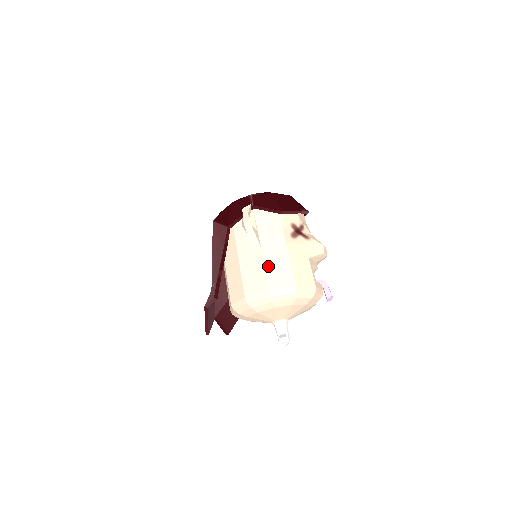
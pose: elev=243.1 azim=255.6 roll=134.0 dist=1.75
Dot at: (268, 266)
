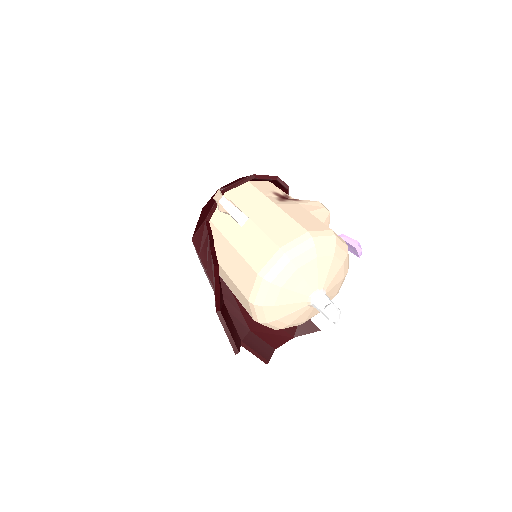
Dot at: (266, 229)
